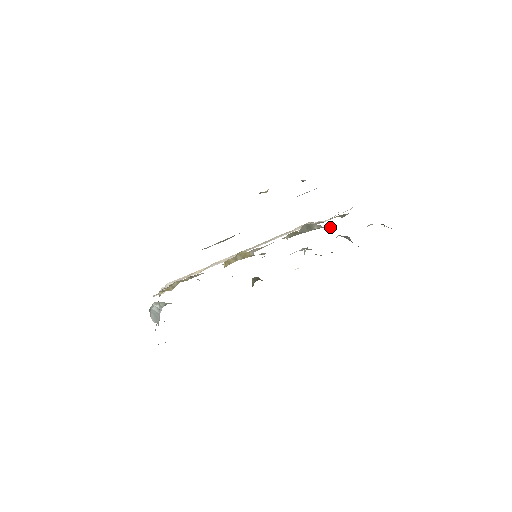
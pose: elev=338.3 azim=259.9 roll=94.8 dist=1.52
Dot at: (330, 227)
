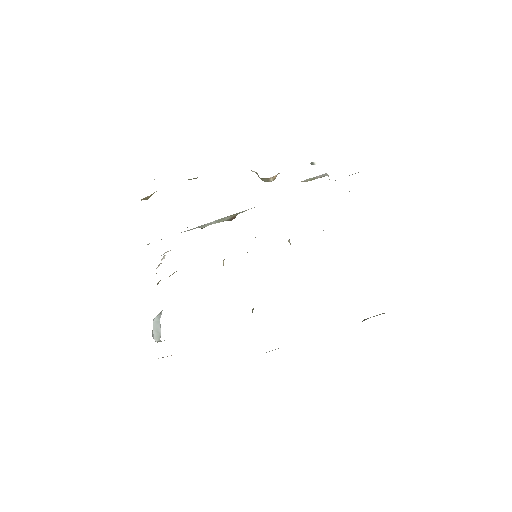
Dot at: occluded
